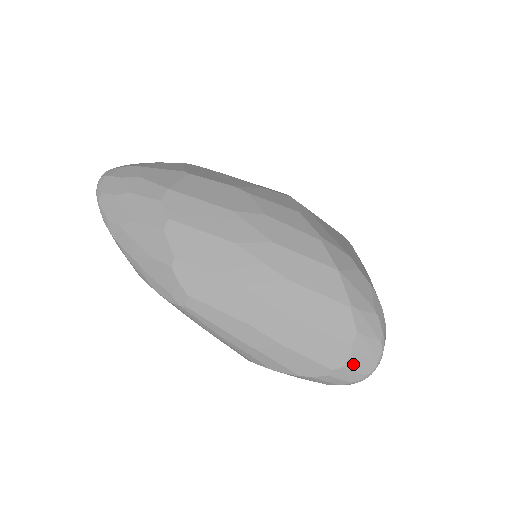
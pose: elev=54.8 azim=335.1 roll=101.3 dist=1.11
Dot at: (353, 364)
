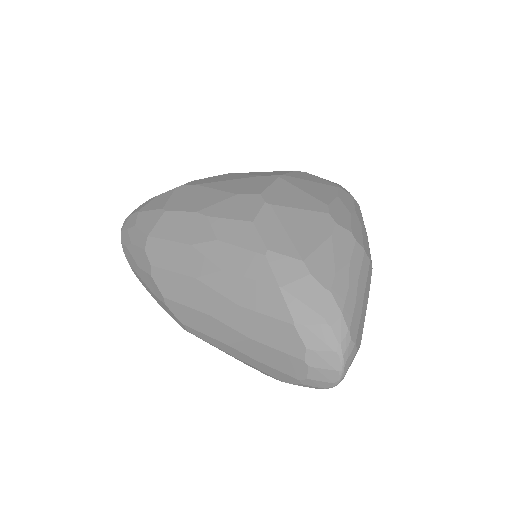
Dot at: (315, 375)
